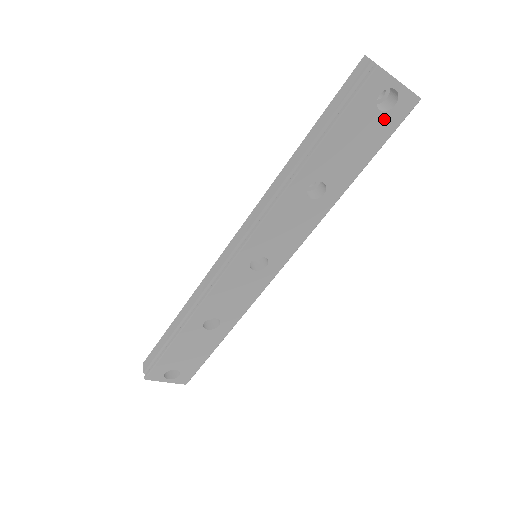
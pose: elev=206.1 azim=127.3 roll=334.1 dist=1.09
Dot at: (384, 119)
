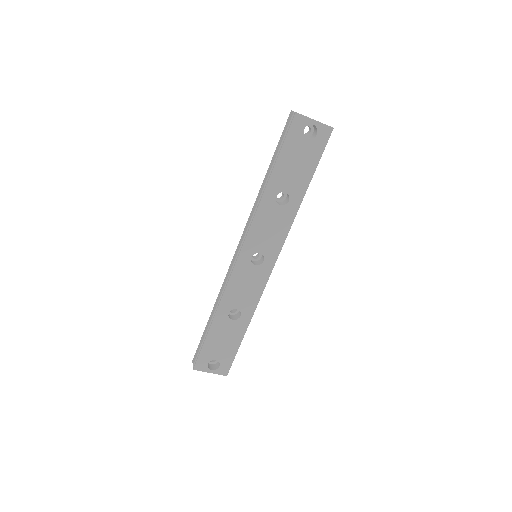
Dot at: (313, 144)
